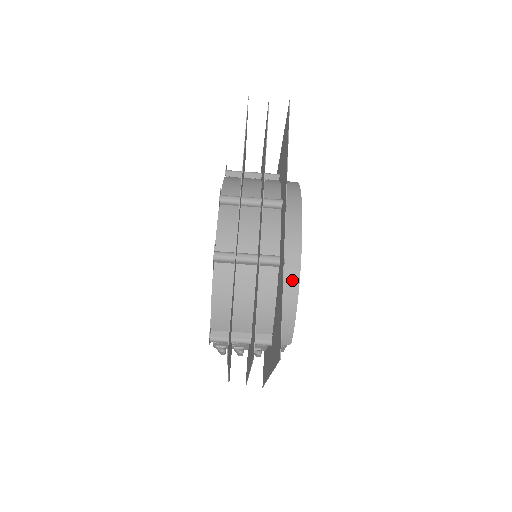
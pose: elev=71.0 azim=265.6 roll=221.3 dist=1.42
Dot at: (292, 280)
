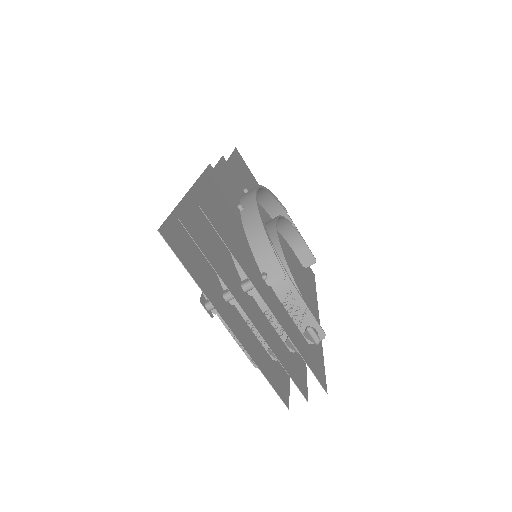
Dot at: (252, 214)
